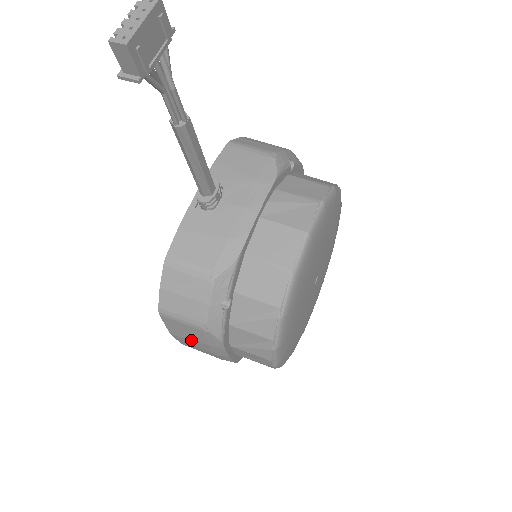
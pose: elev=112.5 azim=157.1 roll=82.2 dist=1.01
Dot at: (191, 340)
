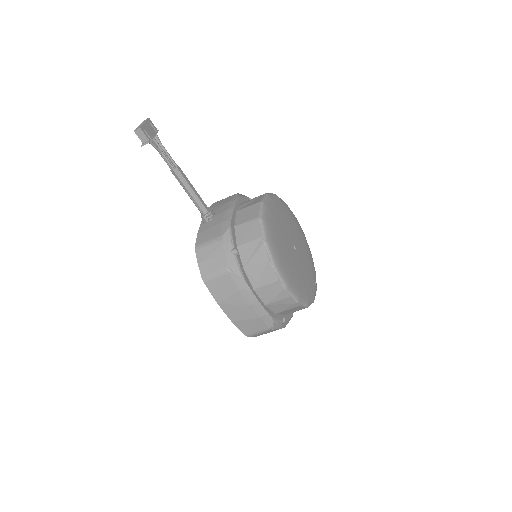
Dot at: (230, 298)
